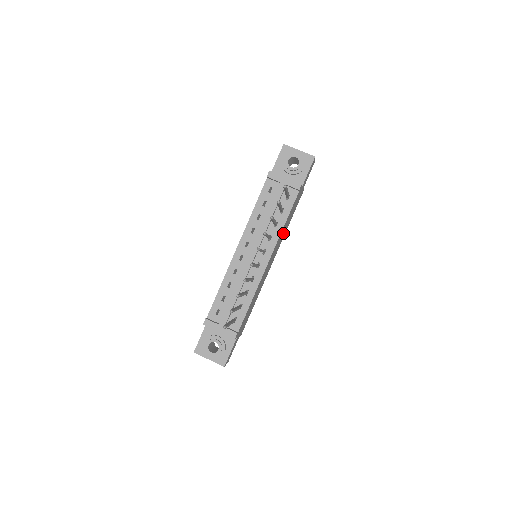
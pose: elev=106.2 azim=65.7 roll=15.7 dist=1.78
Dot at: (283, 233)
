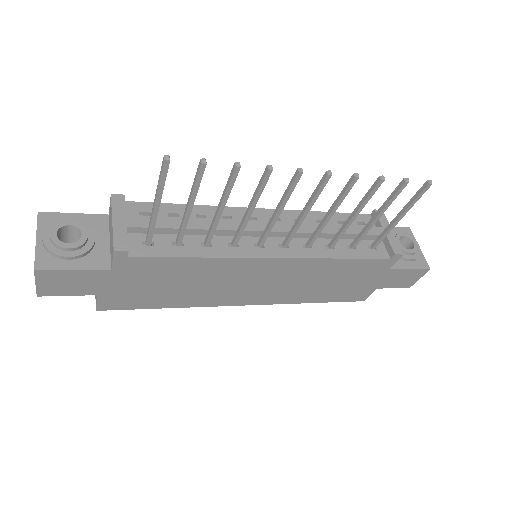
Dot at: (308, 285)
